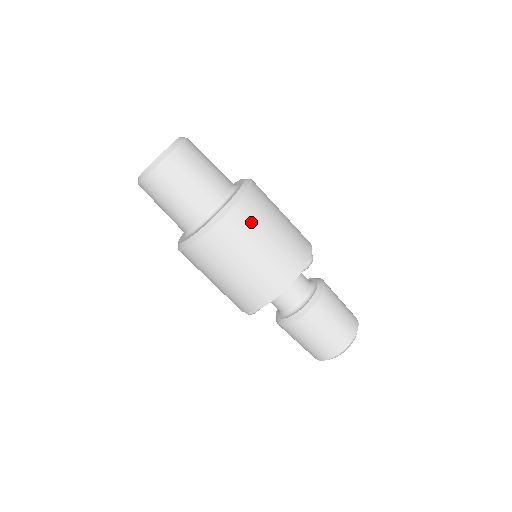
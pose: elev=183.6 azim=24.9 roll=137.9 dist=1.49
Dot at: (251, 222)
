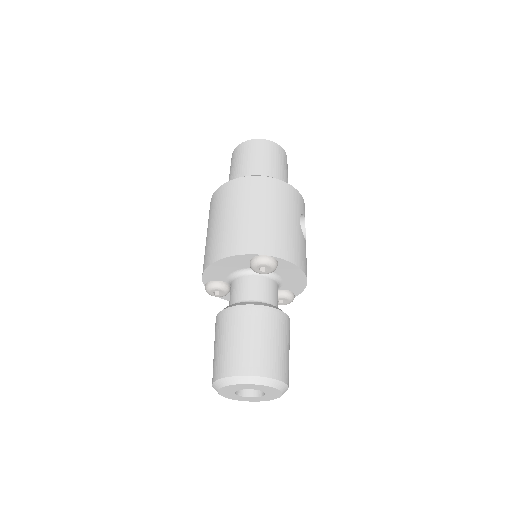
Dot at: (243, 194)
